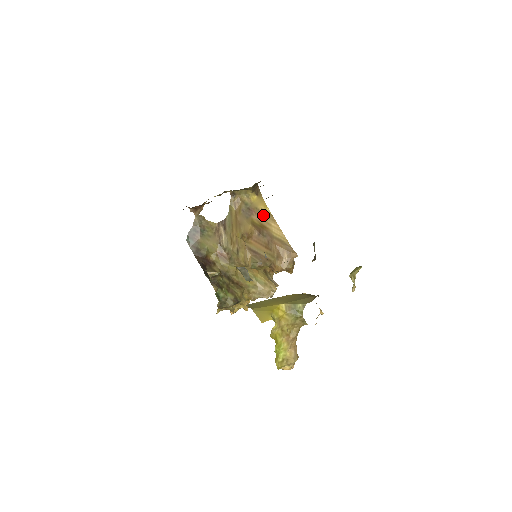
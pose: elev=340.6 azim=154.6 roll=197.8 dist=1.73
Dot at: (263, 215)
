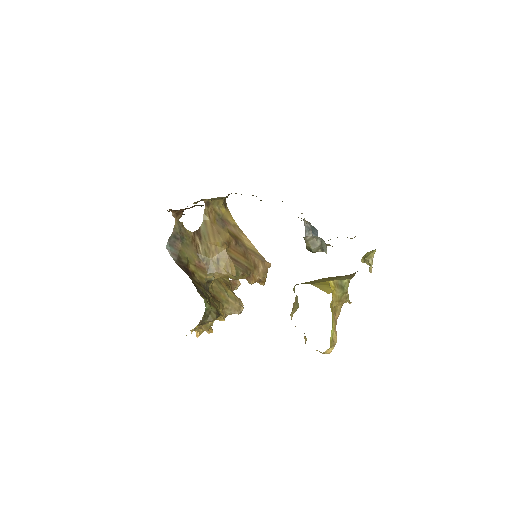
Dot at: (234, 227)
